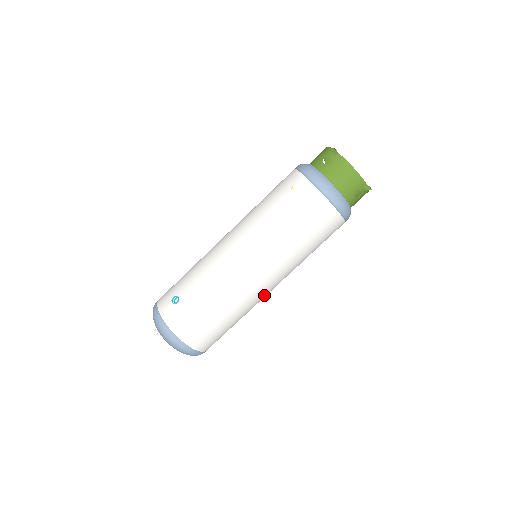
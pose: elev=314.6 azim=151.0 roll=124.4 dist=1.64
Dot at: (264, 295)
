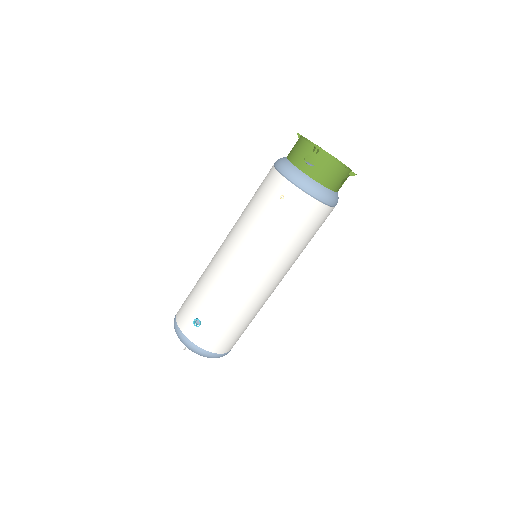
Dot at: occluded
